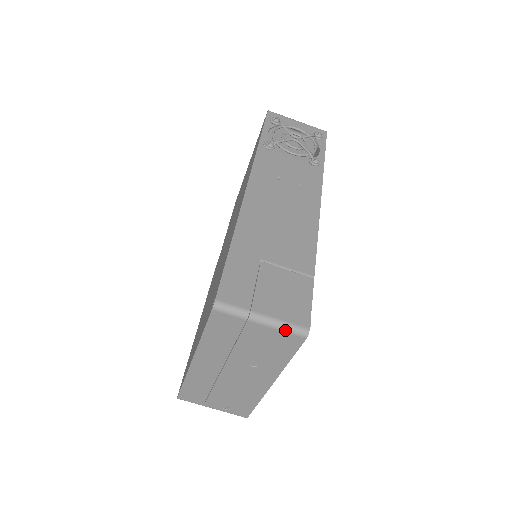
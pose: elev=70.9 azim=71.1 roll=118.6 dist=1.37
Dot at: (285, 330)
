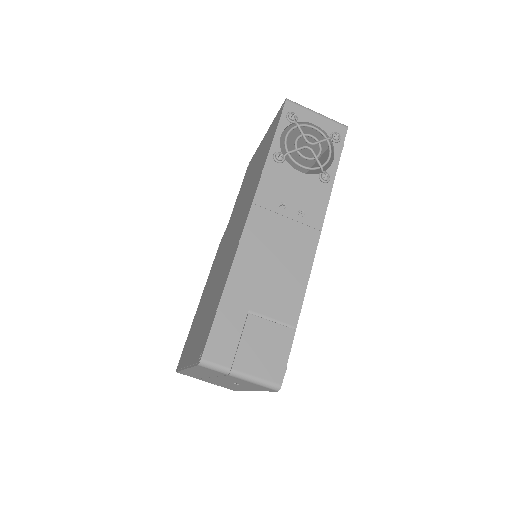
Dot at: (260, 385)
